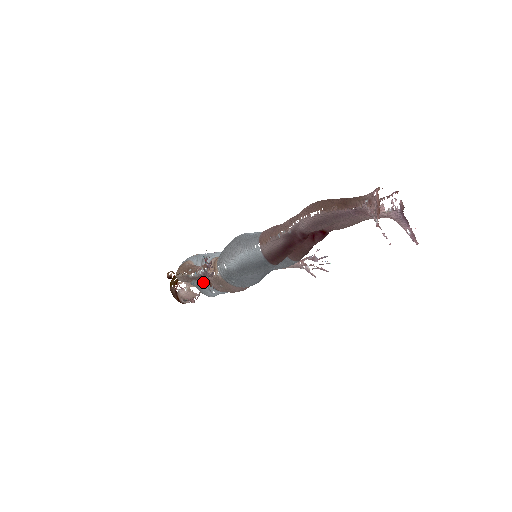
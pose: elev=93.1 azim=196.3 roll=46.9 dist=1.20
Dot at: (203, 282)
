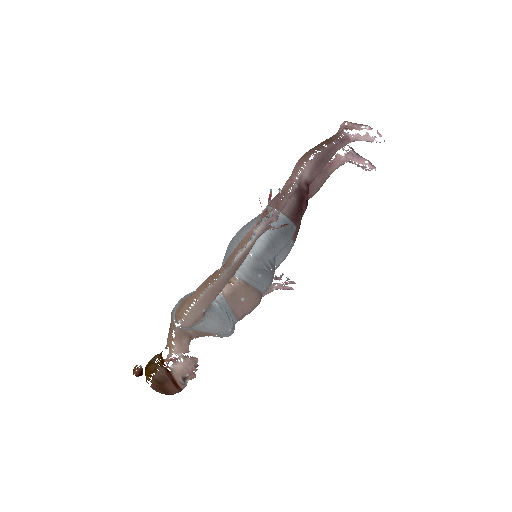
Dot at: (219, 307)
